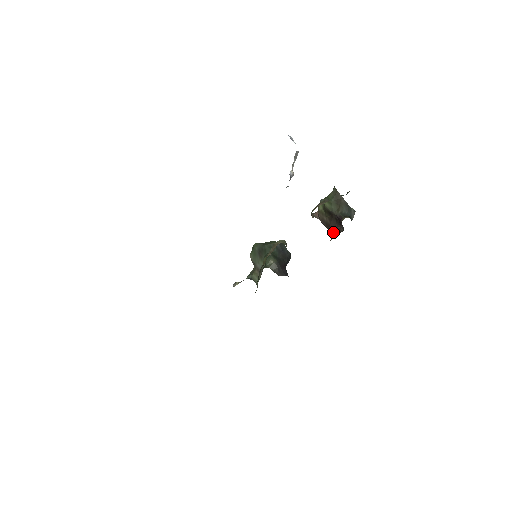
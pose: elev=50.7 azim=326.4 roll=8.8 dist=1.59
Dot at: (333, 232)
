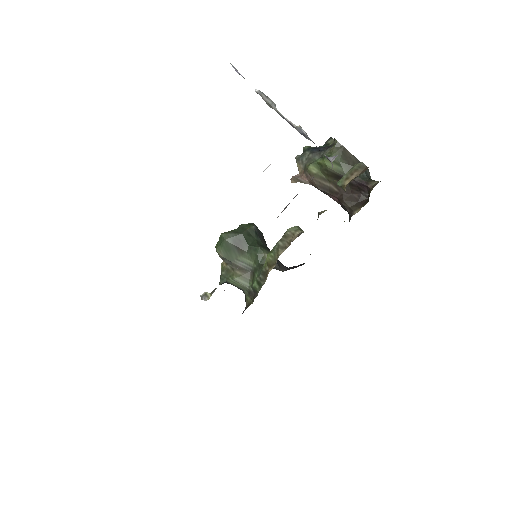
Dot at: (350, 201)
